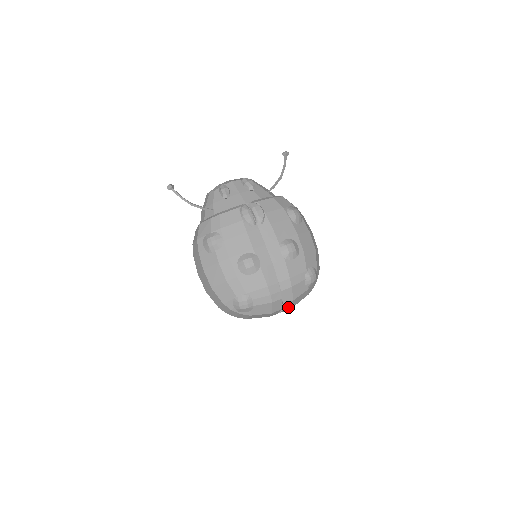
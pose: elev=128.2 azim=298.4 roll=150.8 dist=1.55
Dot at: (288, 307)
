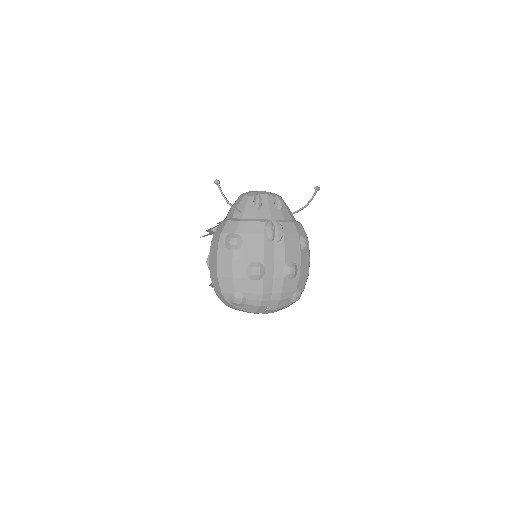
Dot at: (269, 312)
